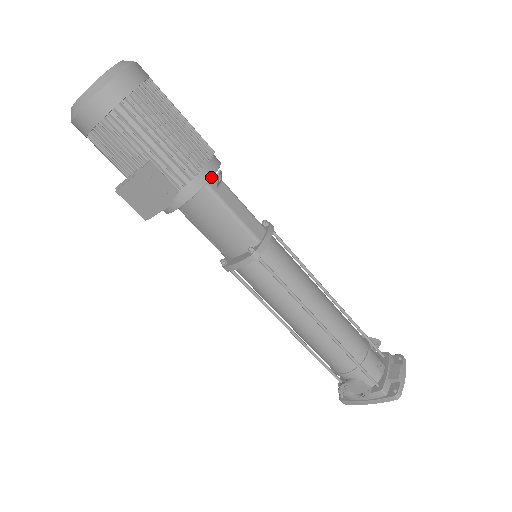
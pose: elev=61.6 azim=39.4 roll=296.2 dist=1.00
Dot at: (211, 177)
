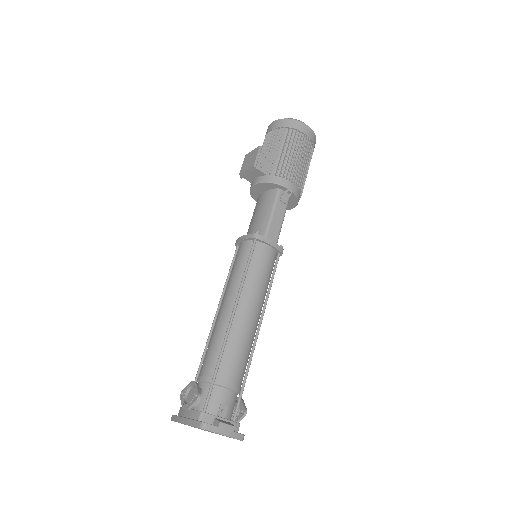
Dot at: (285, 186)
